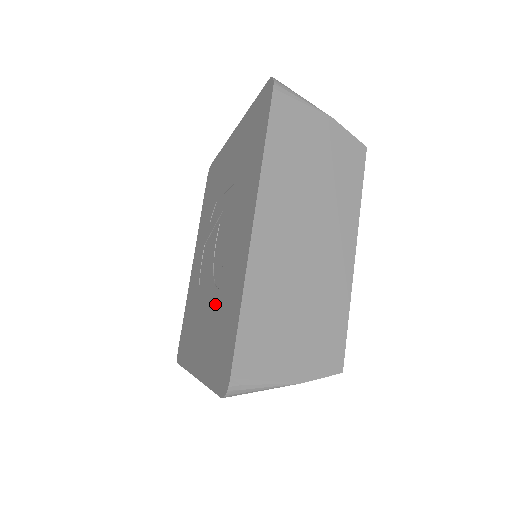
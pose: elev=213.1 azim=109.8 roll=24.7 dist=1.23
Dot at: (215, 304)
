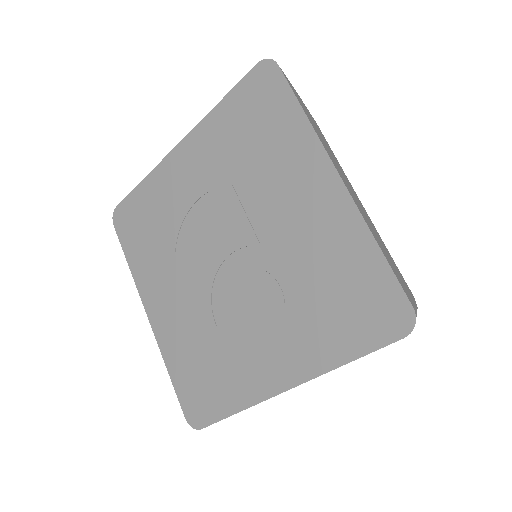
Dot at: (204, 327)
